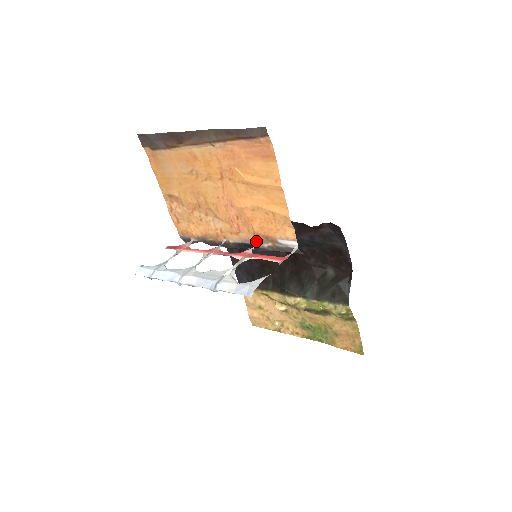
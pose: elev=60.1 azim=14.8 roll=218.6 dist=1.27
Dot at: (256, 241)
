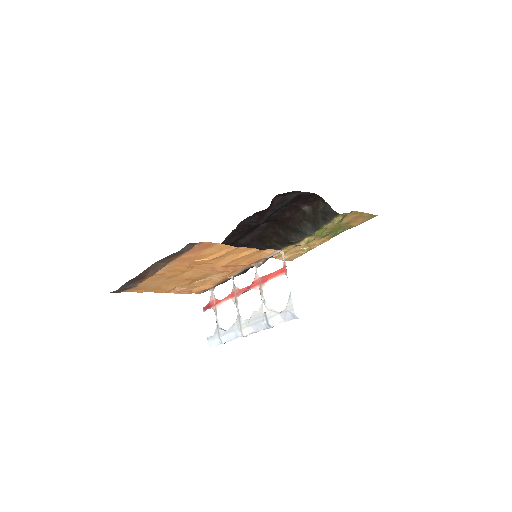
Dot at: (252, 265)
